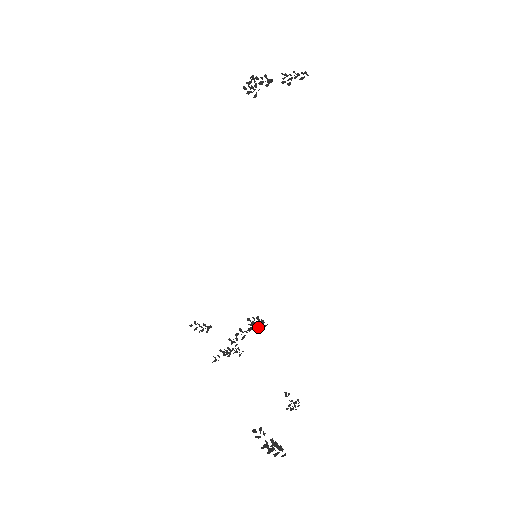
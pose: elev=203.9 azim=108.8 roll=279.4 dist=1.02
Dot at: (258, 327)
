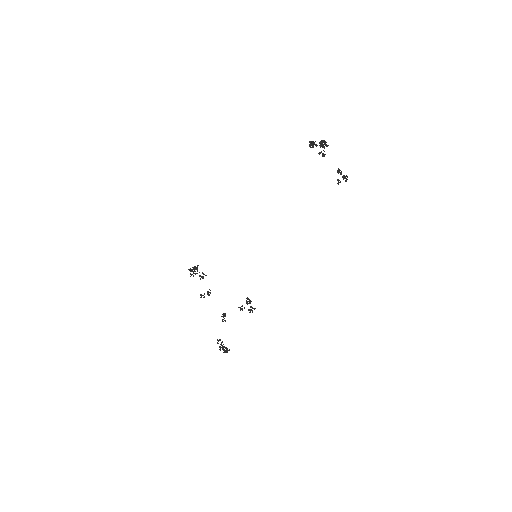
Dot at: (251, 307)
